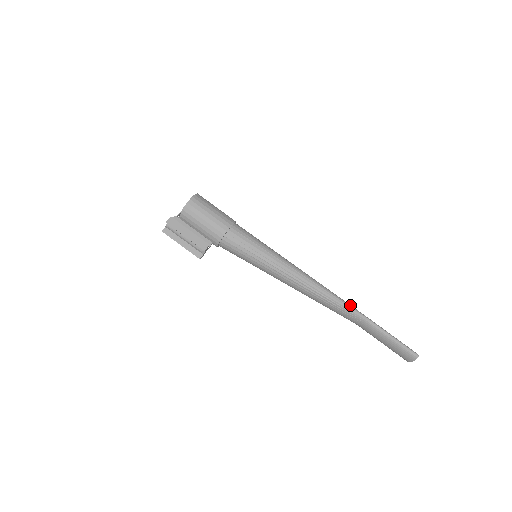
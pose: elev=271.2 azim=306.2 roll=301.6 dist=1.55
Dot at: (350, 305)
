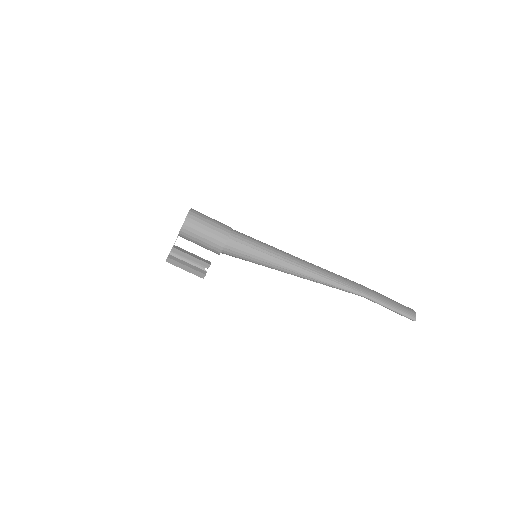
Dot at: (349, 289)
